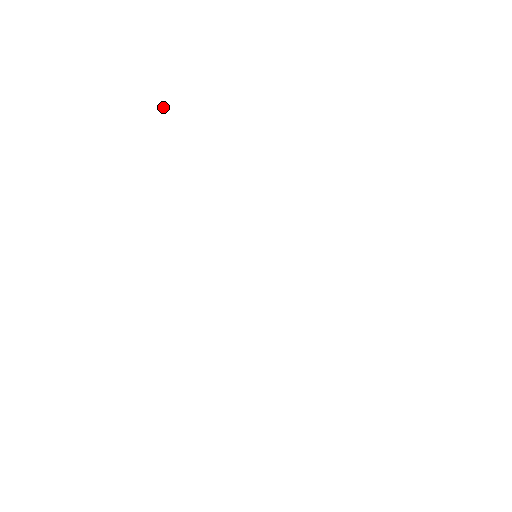
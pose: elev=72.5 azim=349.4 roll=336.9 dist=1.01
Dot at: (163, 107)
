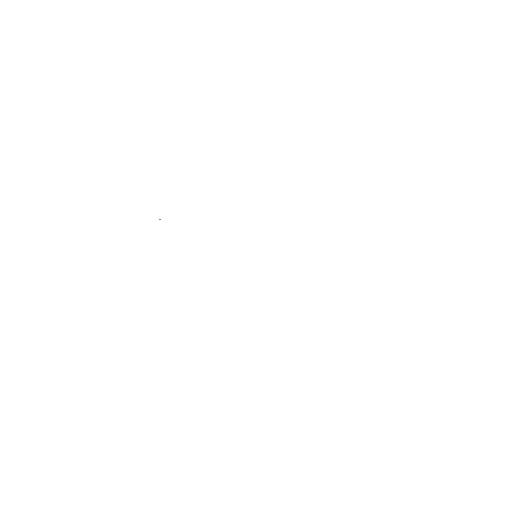
Dot at: occluded
